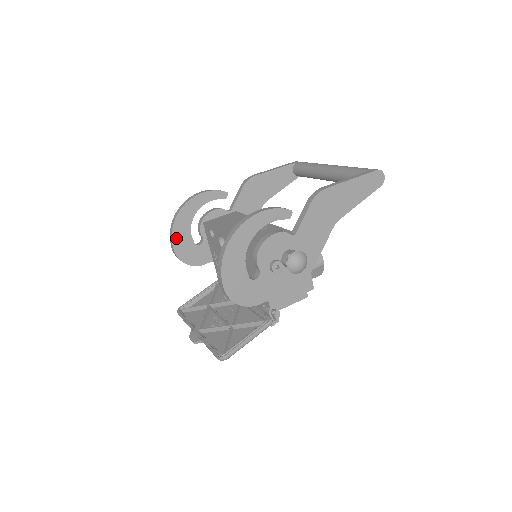
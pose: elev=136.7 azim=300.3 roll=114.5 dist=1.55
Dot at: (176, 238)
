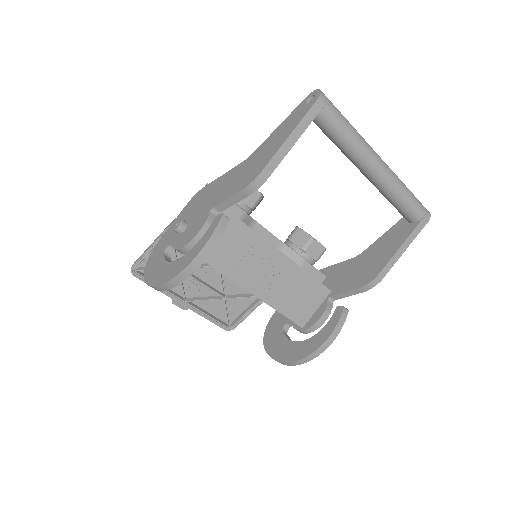
Dot at: occluded
